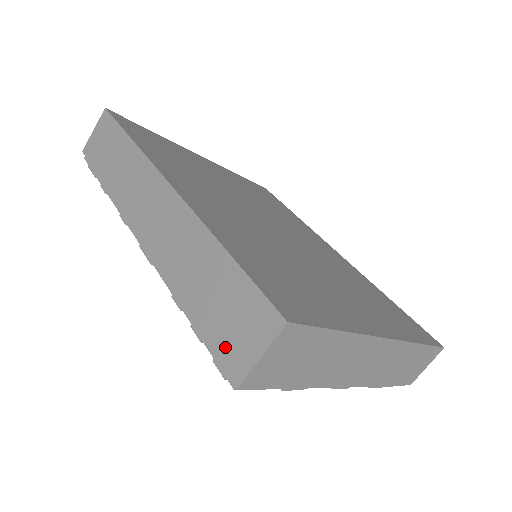
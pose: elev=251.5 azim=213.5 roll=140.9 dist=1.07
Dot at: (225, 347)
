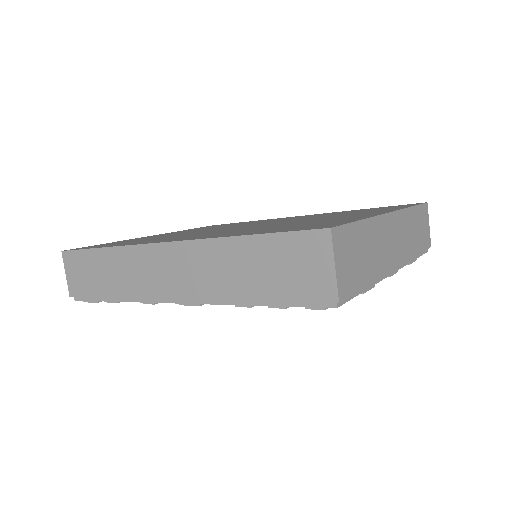
Dot at: (305, 289)
